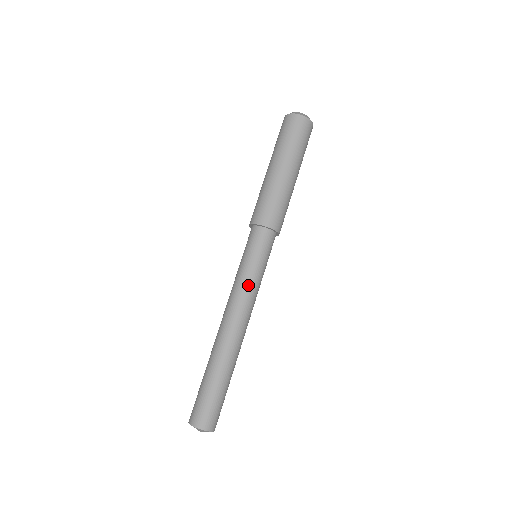
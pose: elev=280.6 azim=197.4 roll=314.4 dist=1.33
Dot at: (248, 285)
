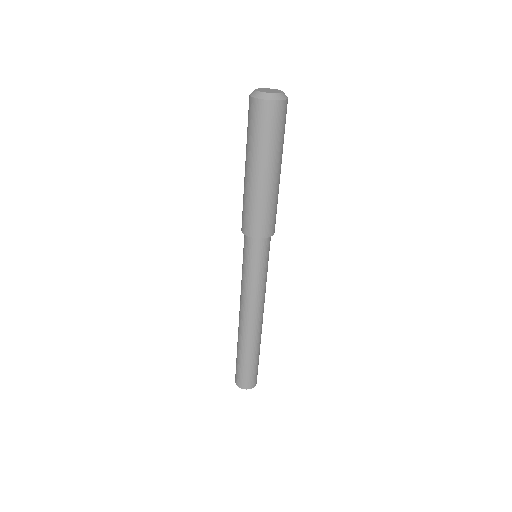
Dot at: (260, 289)
